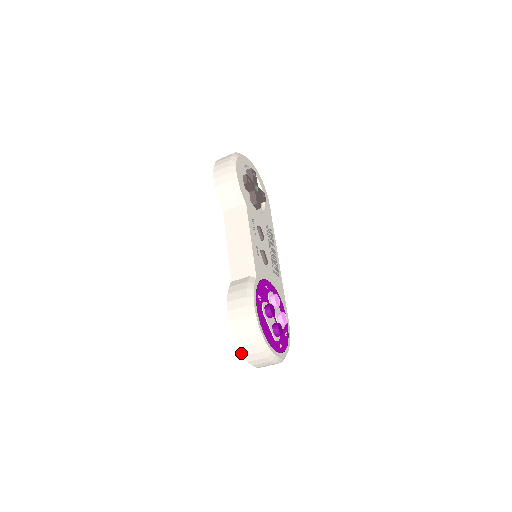
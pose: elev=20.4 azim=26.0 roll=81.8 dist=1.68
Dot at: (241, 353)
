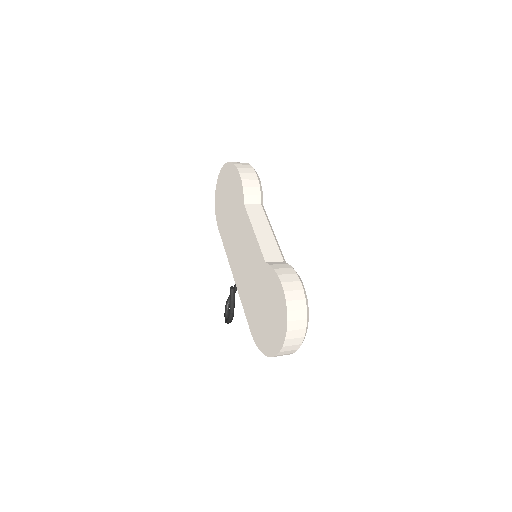
Dot at: (287, 327)
